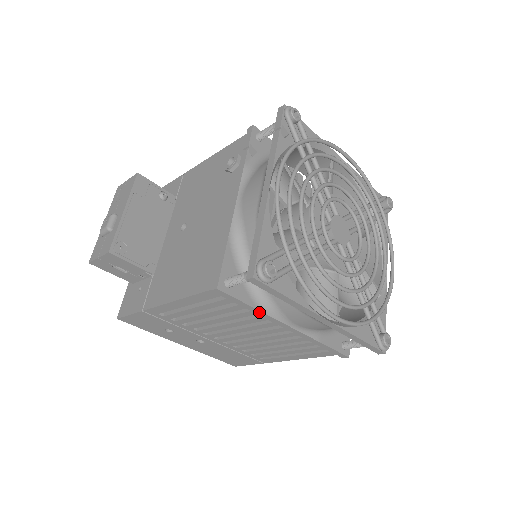
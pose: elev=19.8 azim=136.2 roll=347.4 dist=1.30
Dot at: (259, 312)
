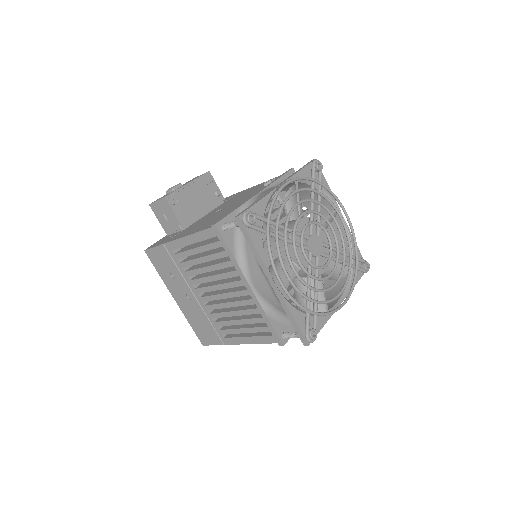
Dot at: (234, 261)
